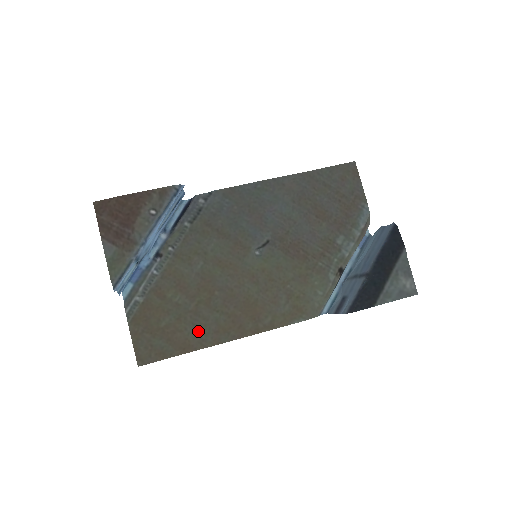
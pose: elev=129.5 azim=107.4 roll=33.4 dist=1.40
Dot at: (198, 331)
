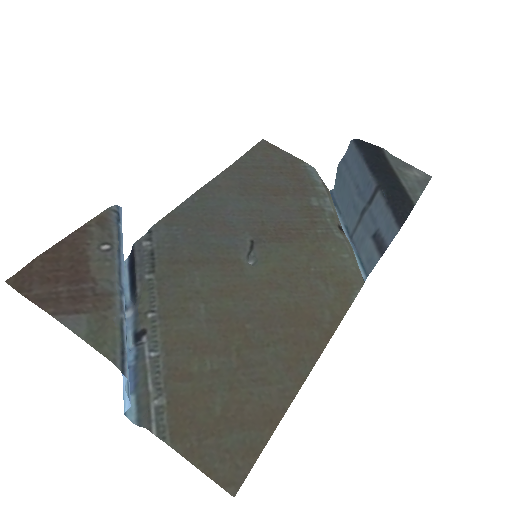
Dot at: (267, 385)
